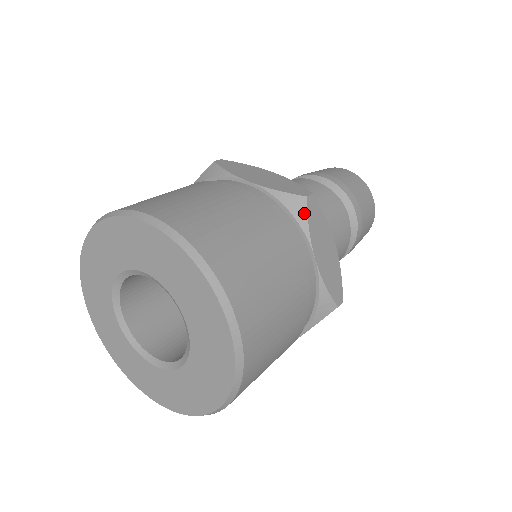
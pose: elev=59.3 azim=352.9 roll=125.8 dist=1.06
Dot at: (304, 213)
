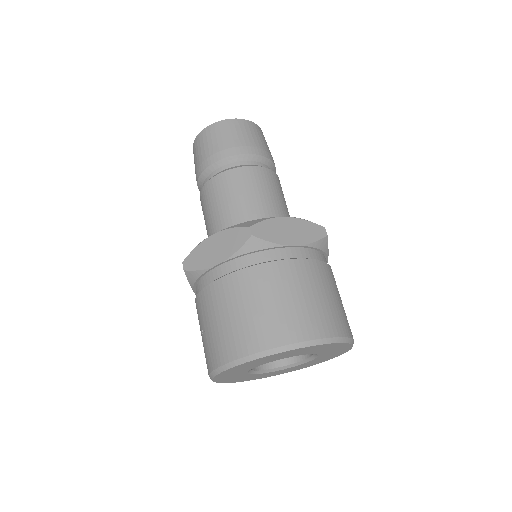
Dot at: (262, 242)
